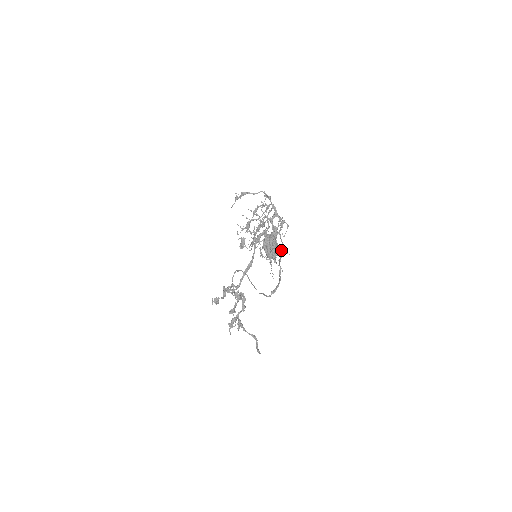
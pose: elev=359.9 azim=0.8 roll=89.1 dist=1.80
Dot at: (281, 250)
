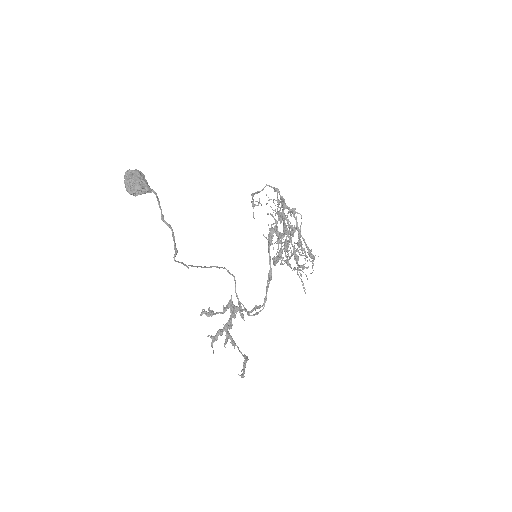
Dot at: occluded
